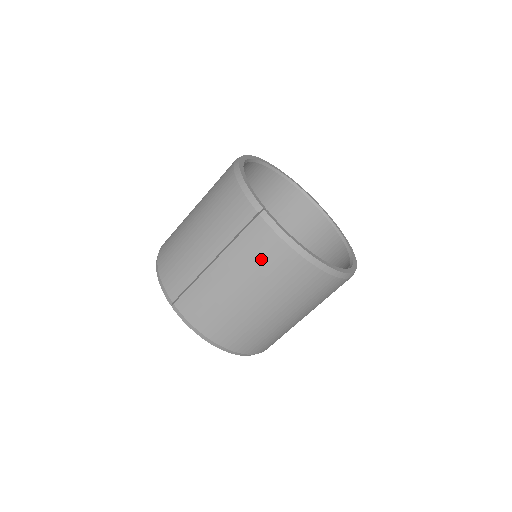
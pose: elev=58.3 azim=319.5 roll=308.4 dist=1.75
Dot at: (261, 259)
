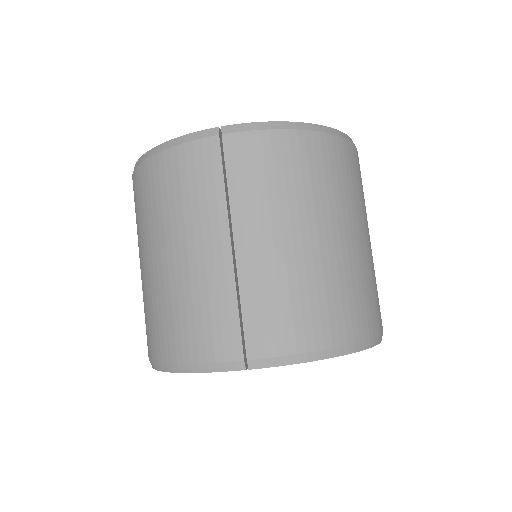
Dot at: (277, 175)
